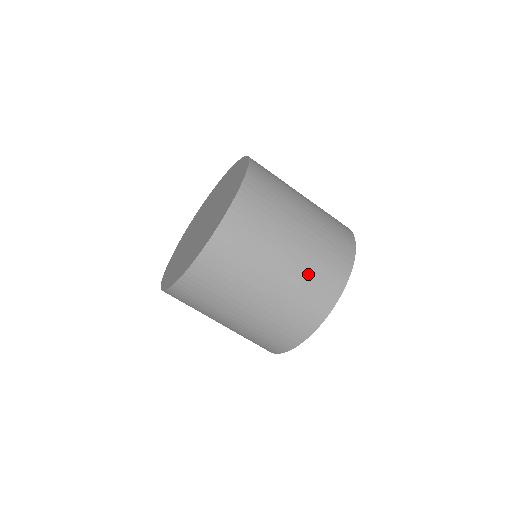
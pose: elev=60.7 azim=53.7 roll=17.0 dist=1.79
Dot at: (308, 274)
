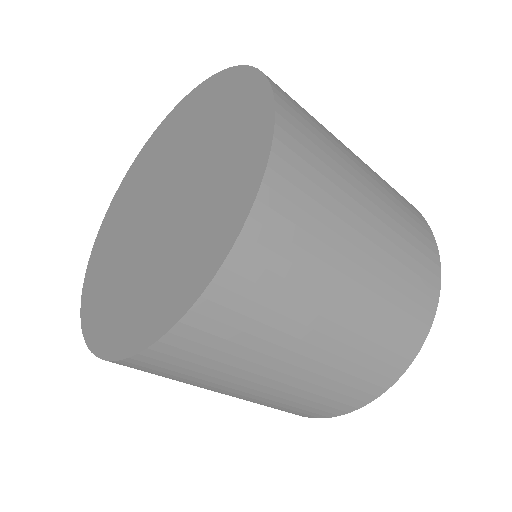
Dot at: (402, 234)
